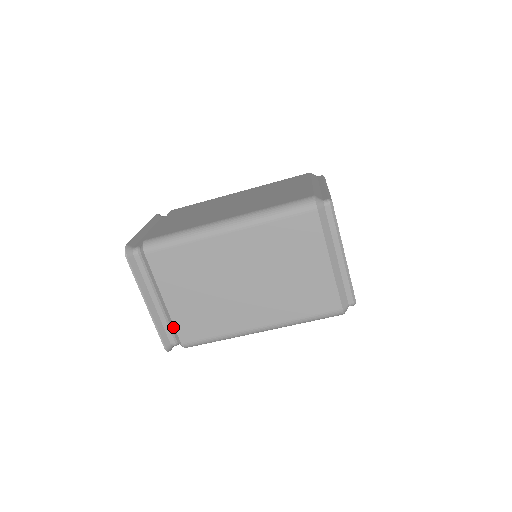
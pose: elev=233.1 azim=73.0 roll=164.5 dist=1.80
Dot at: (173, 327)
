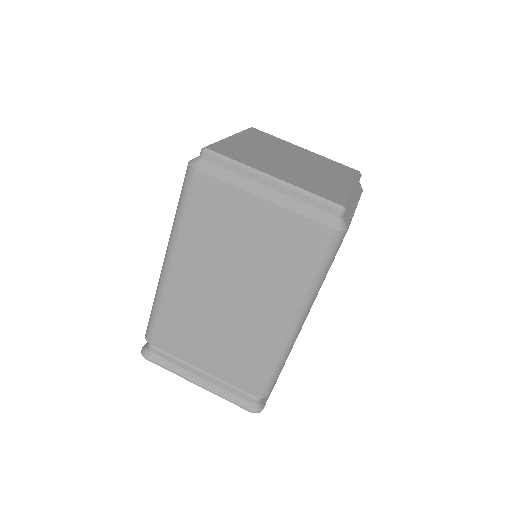
Dot at: (235, 387)
